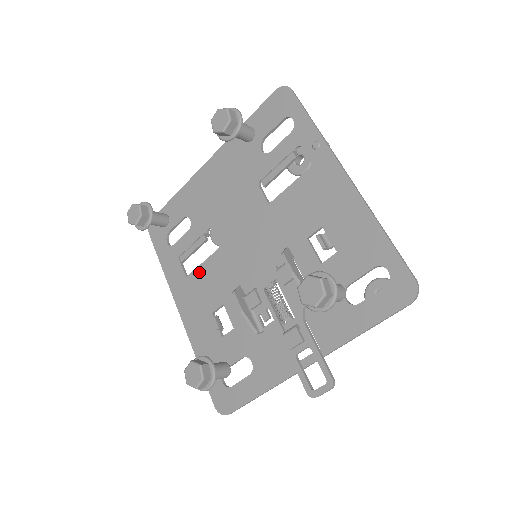
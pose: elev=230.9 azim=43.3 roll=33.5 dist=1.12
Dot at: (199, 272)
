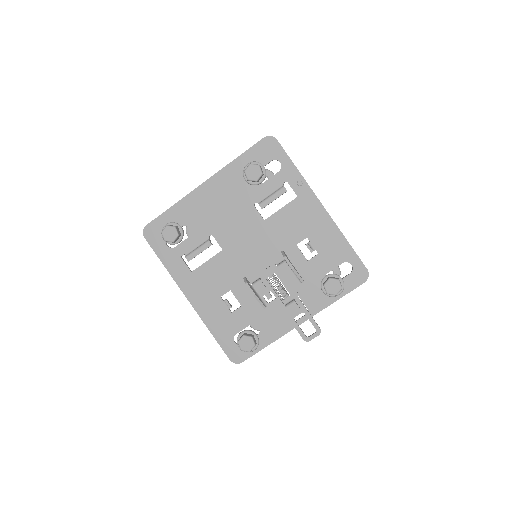
Dot at: (204, 268)
